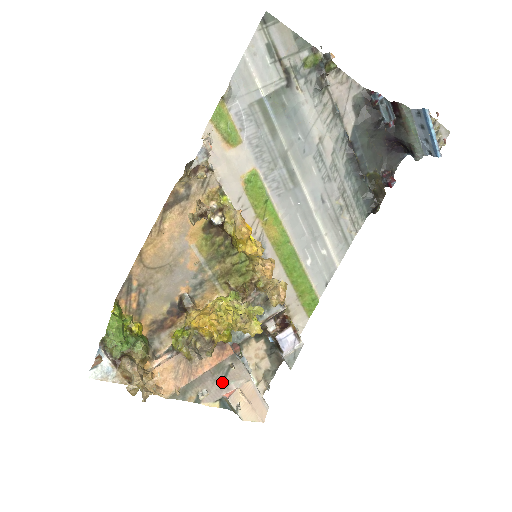
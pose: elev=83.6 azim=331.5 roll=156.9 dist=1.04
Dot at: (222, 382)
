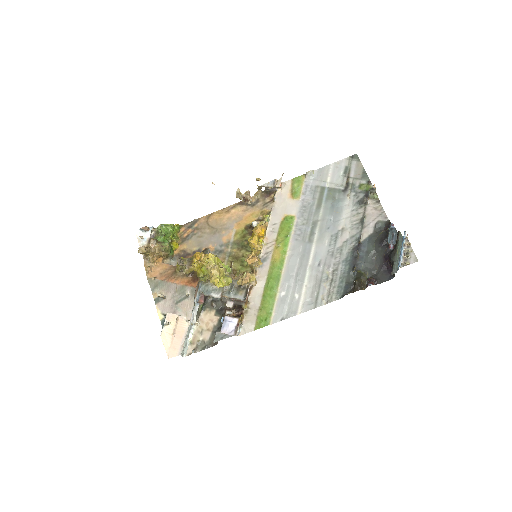
Dot at: (176, 303)
